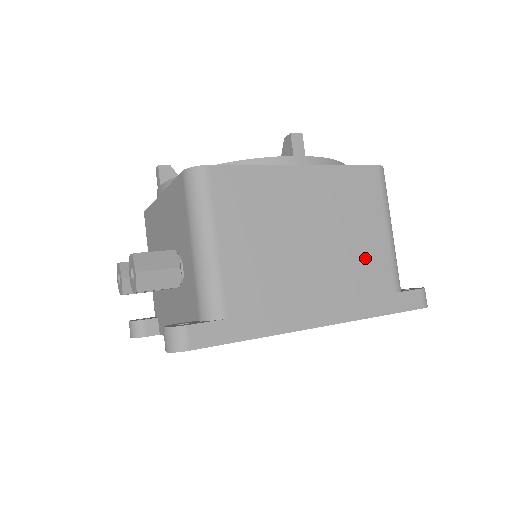
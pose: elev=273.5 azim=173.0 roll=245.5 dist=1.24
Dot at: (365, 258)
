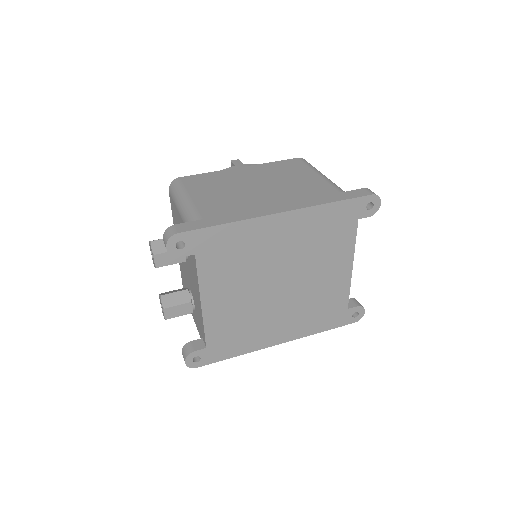
Dot at: (305, 185)
